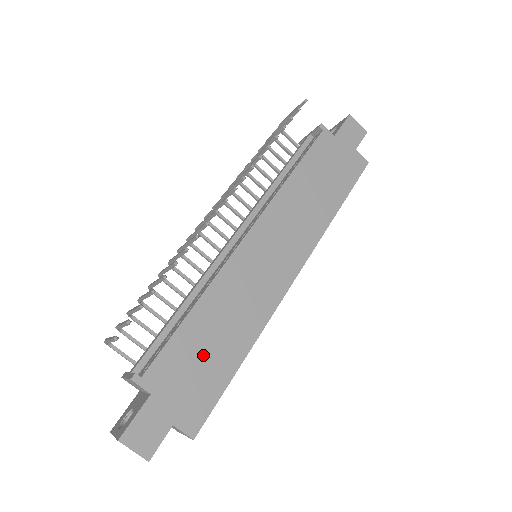
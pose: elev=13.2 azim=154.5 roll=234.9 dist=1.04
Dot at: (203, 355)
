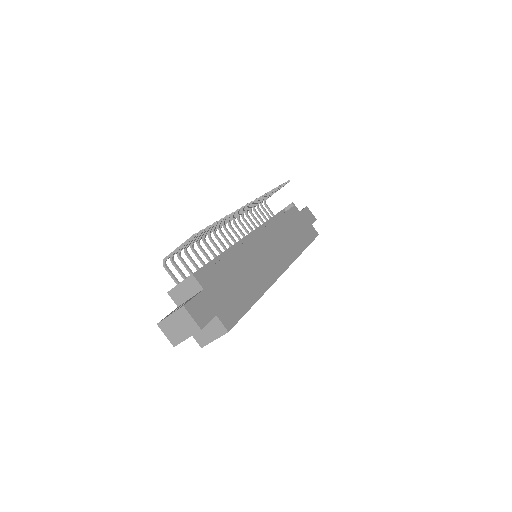
Dot at: (234, 284)
